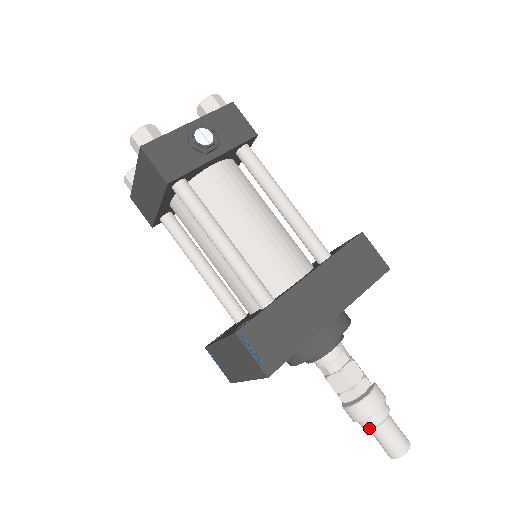
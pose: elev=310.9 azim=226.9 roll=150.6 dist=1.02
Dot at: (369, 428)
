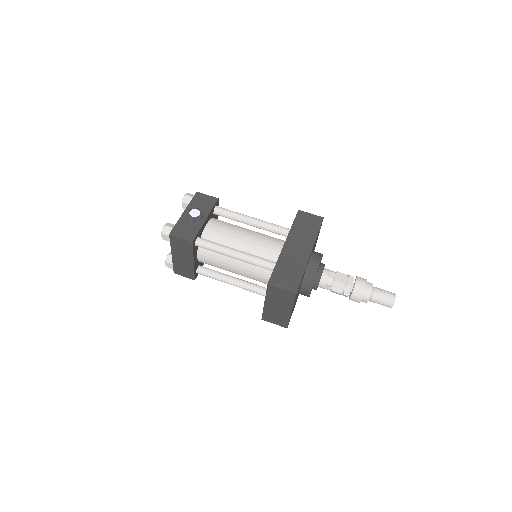
Dot at: (369, 299)
